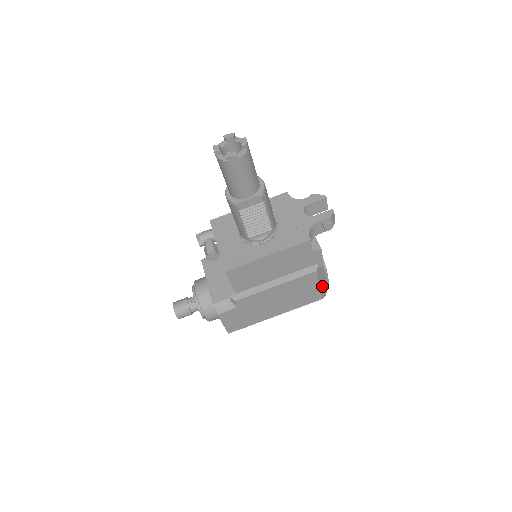
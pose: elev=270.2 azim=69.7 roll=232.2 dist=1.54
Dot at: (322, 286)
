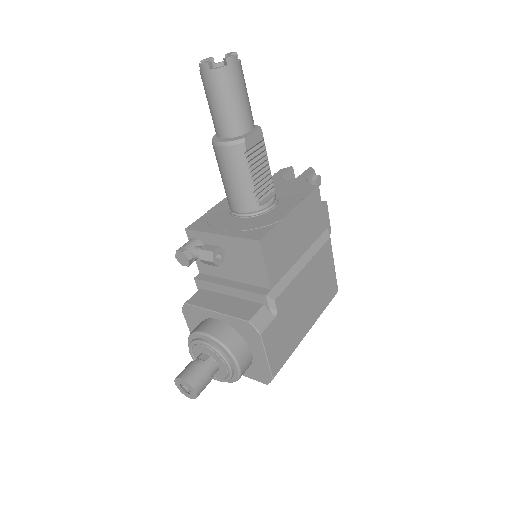
Dot at: occluded
